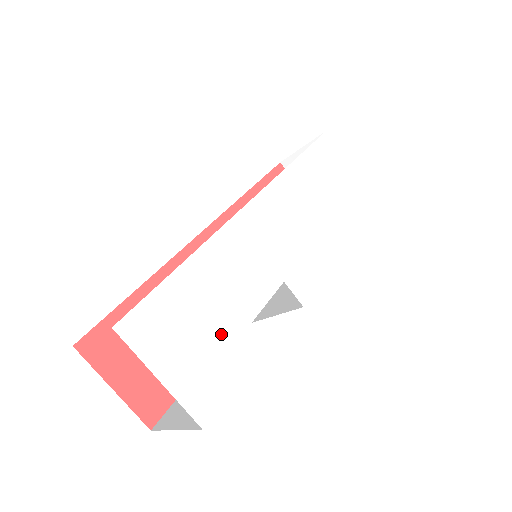
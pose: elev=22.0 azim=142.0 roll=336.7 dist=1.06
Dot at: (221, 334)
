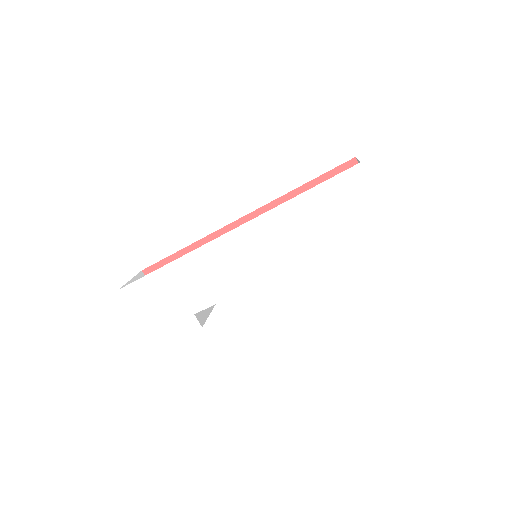
Dot at: (180, 310)
